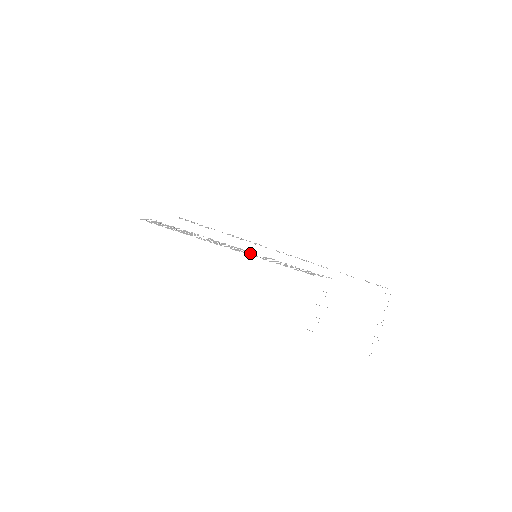
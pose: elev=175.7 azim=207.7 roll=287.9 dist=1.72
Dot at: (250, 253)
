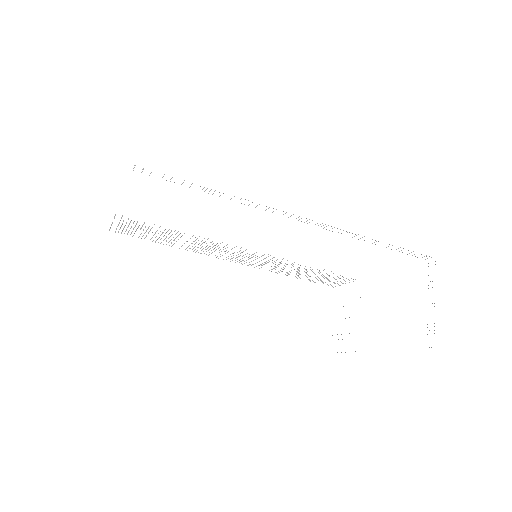
Dot at: (249, 258)
